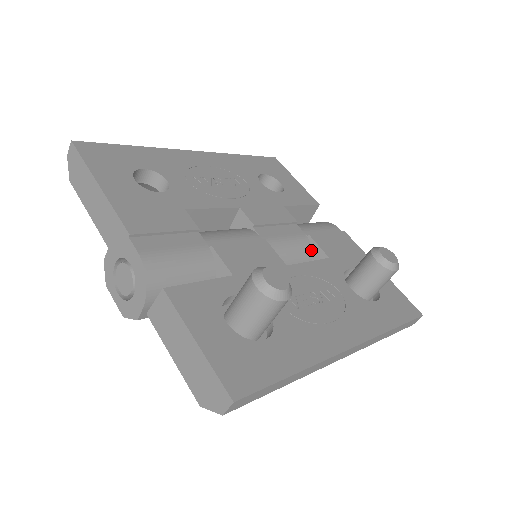
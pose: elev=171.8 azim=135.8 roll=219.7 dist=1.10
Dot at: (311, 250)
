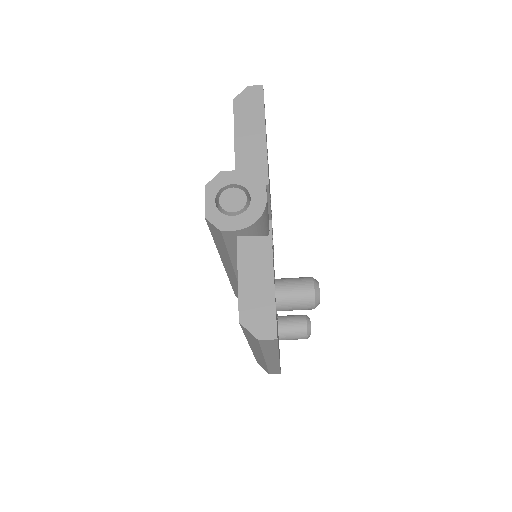
Dot at: occluded
